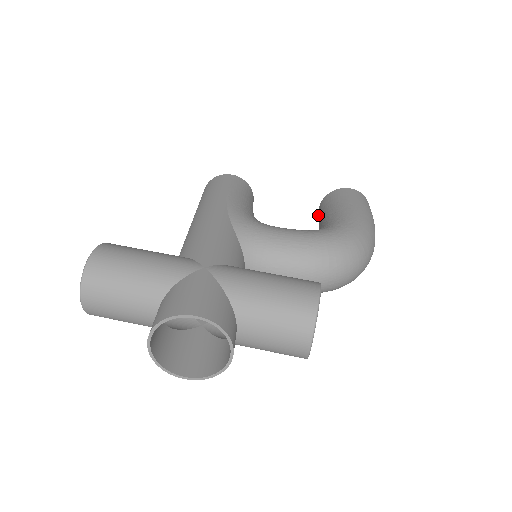
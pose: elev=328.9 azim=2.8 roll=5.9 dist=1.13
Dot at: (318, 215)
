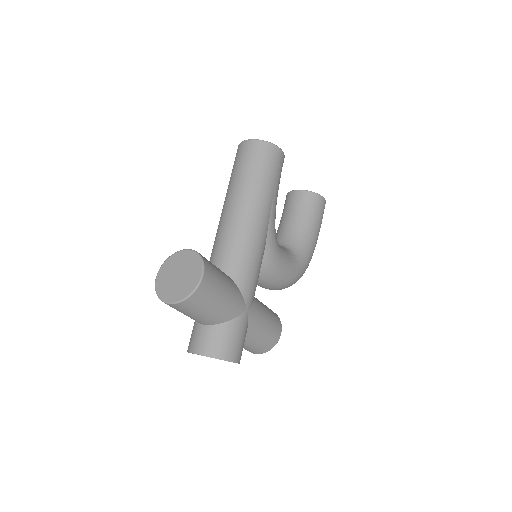
Dot at: (293, 191)
